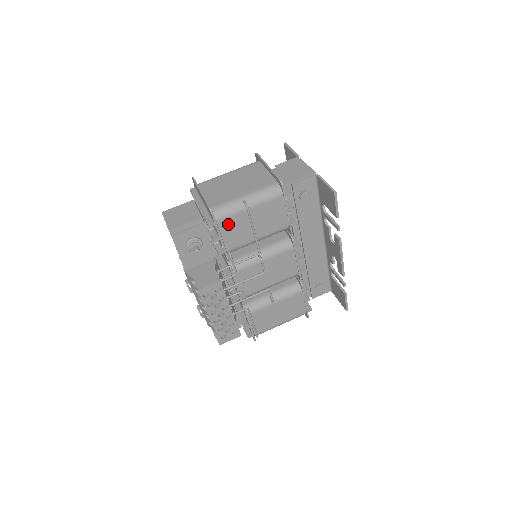
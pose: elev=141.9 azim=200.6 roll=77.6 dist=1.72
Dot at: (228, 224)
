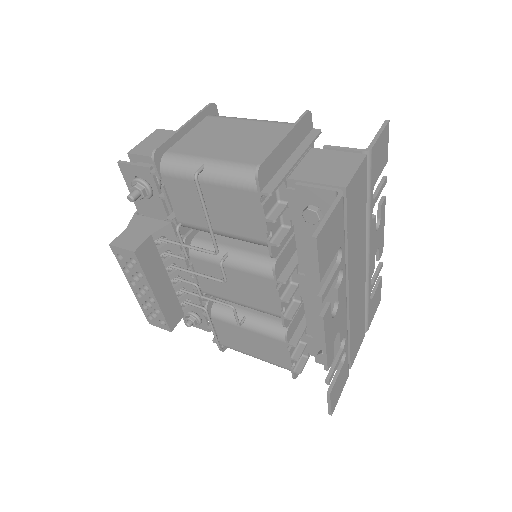
Dot at: (177, 186)
